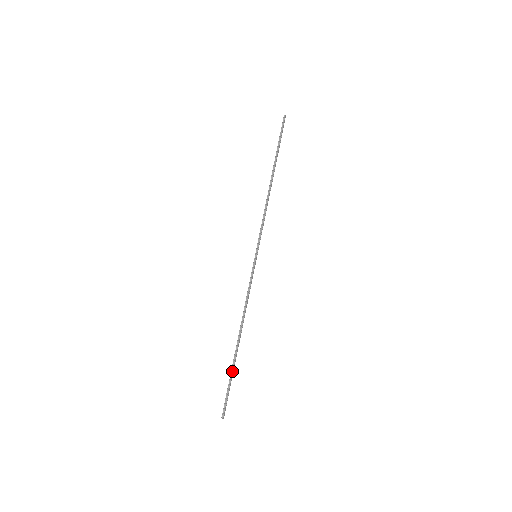
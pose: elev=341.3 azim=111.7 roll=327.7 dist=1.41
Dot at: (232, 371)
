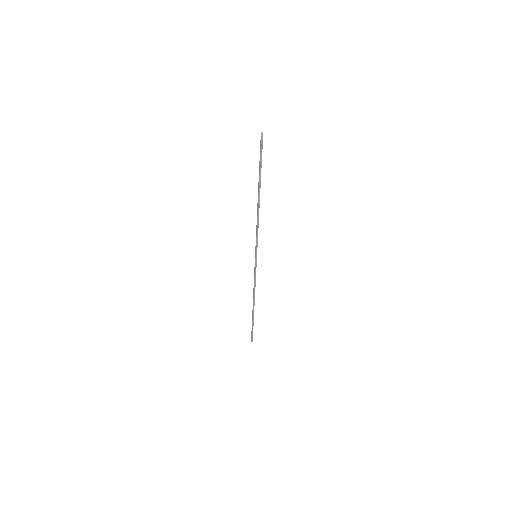
Dot at: (253, 321)
